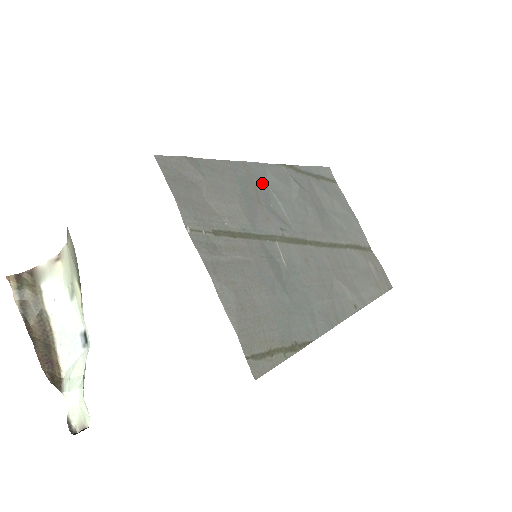
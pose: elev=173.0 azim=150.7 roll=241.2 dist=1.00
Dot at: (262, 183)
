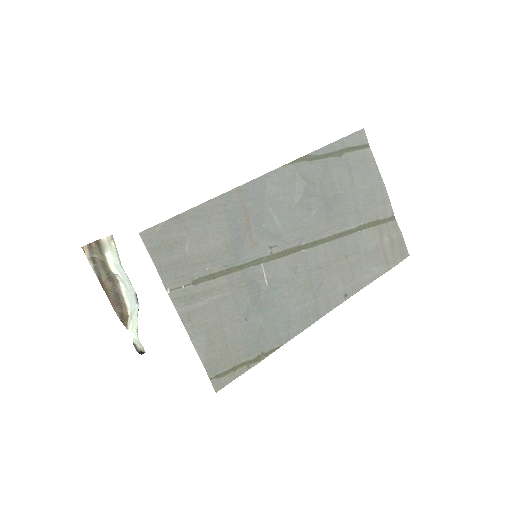
Dot at: (257, 202)
